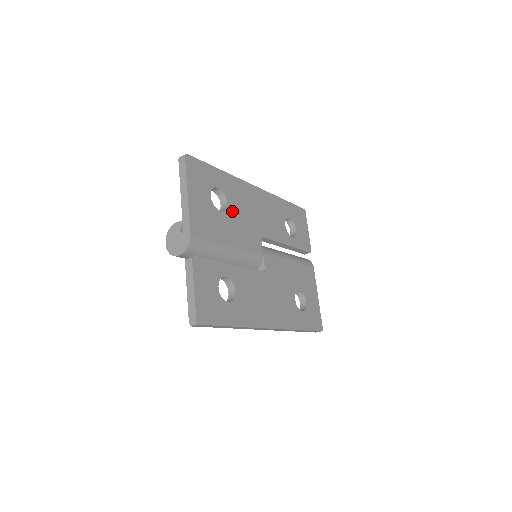
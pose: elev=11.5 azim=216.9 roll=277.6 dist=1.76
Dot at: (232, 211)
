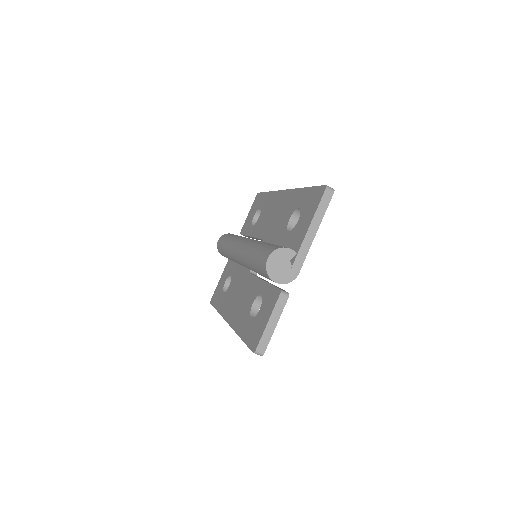
Dot at: occluded
